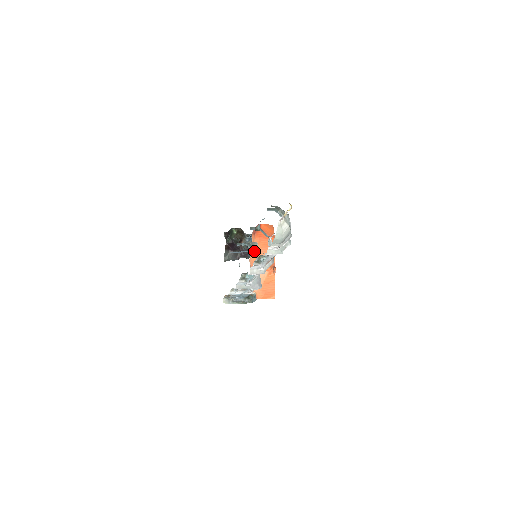
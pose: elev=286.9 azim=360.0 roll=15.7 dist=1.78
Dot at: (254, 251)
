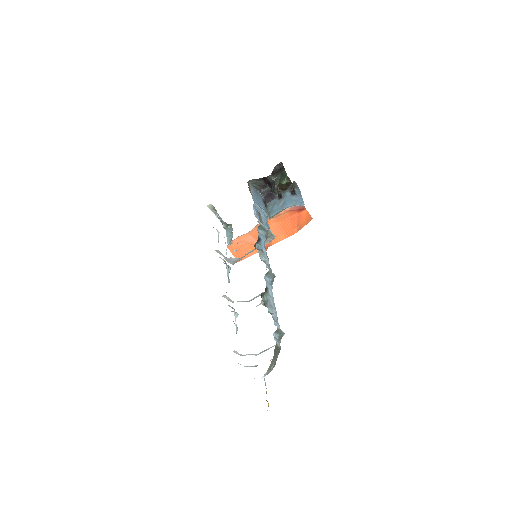
Dot at: occluded
